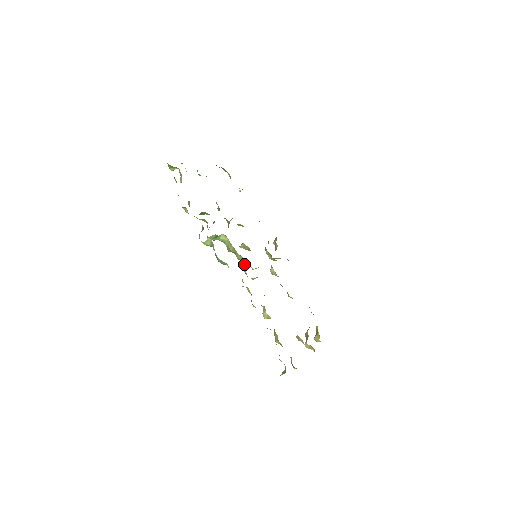
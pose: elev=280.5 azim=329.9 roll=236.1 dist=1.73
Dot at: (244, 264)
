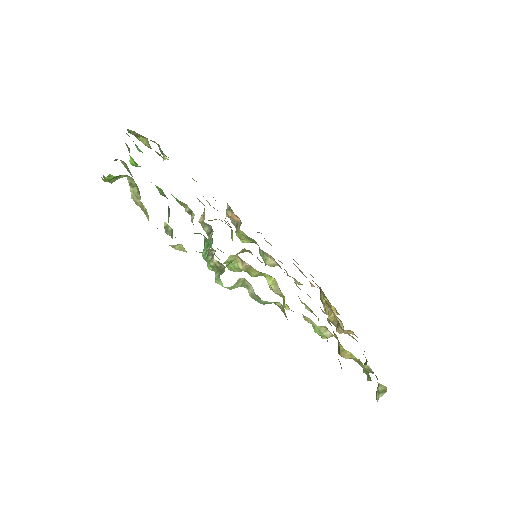
Dot at: (269, 281)
